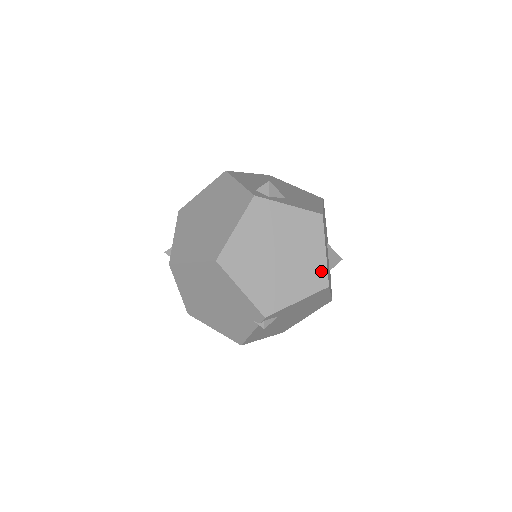
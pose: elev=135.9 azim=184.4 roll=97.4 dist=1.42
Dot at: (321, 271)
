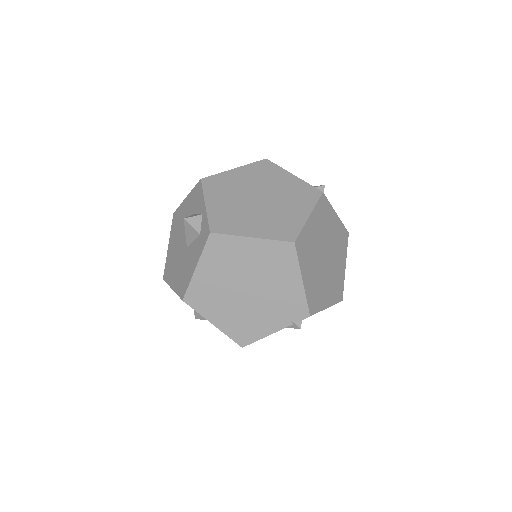
Dot at: (341, 284)
